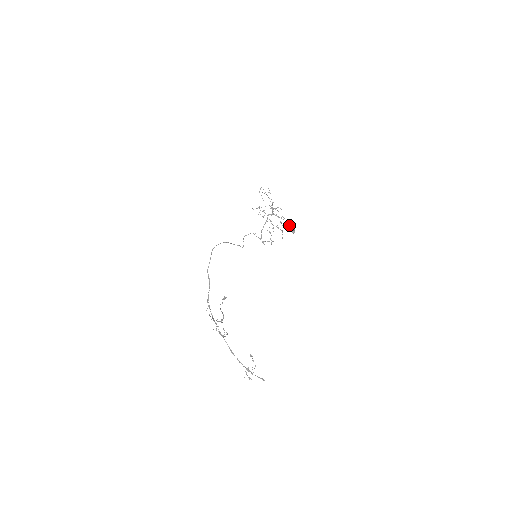
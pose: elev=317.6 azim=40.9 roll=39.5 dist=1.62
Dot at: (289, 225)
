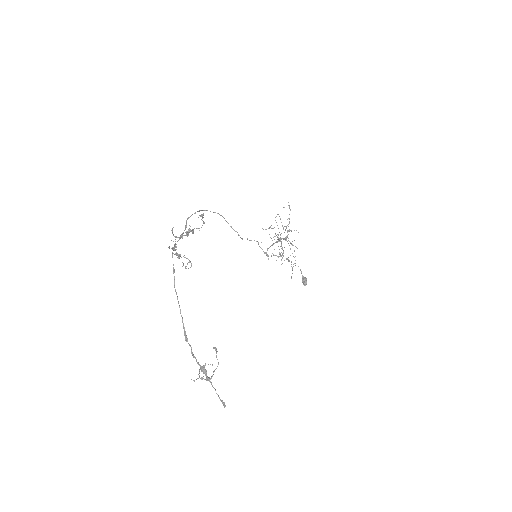
Dot at: occluded
